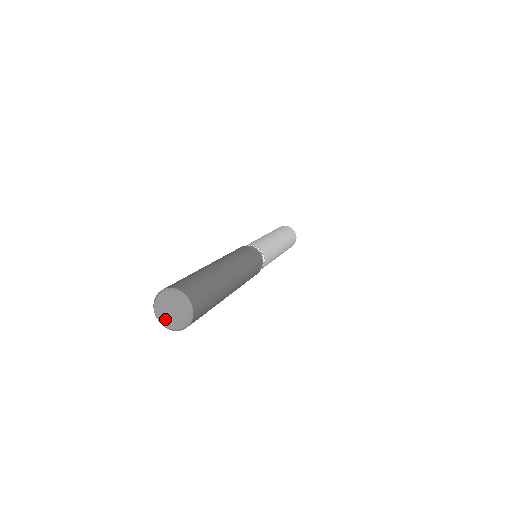
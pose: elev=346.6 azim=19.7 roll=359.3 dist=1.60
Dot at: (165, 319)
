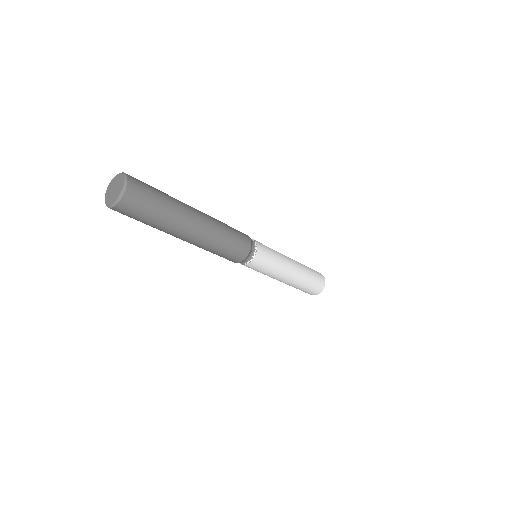
Dot at: (113, 198)
